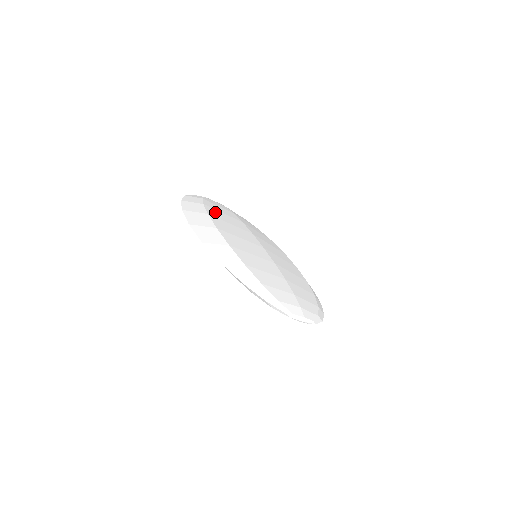
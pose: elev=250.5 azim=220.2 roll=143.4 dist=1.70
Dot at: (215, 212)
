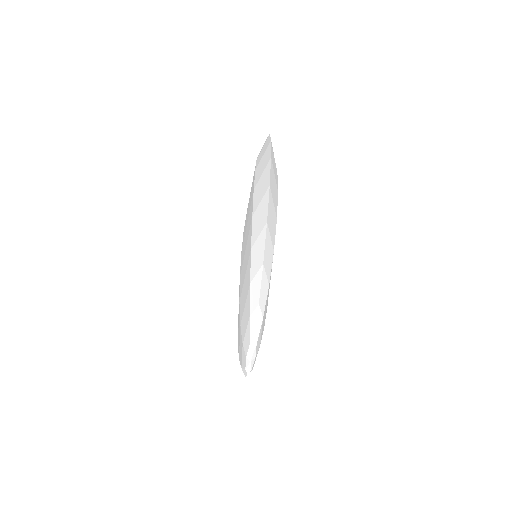
Dot at: occluded
